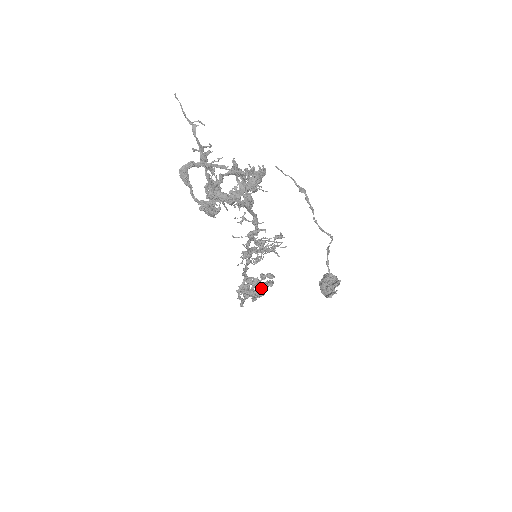
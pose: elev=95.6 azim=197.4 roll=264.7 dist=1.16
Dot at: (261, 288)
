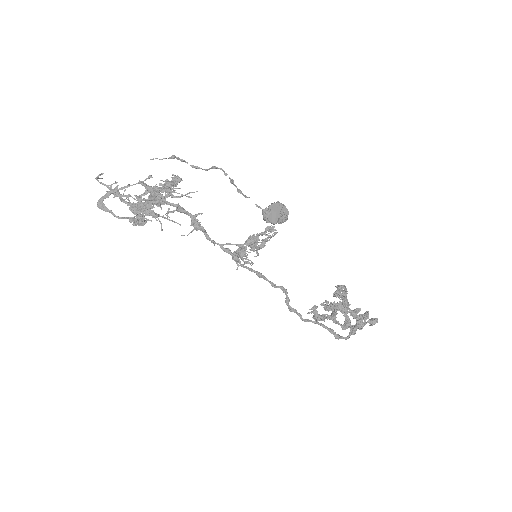
Dot at: (331, 302)
